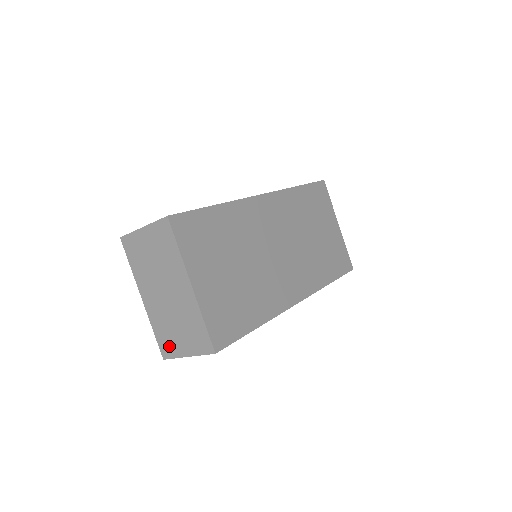
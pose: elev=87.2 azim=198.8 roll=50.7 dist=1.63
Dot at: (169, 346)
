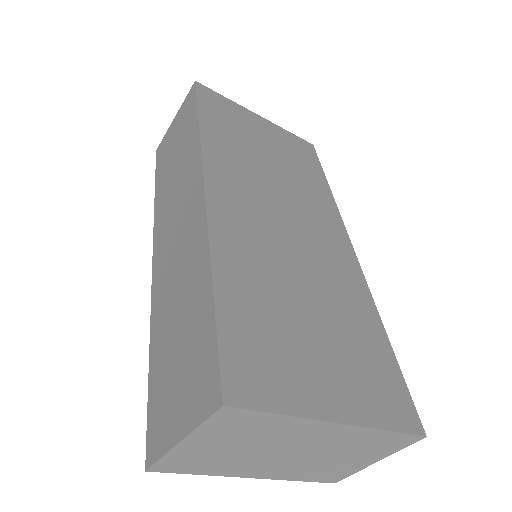
Dot at: (337, 474)
